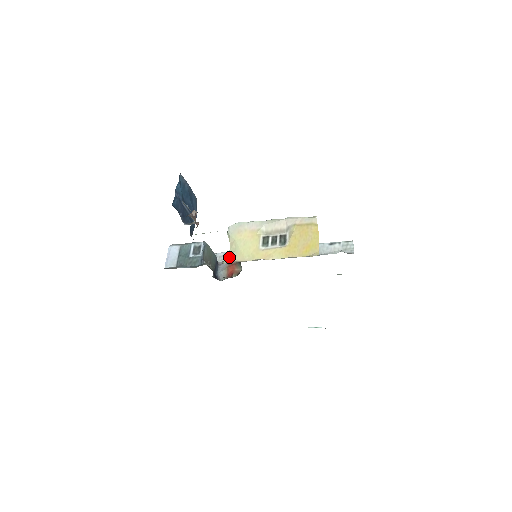
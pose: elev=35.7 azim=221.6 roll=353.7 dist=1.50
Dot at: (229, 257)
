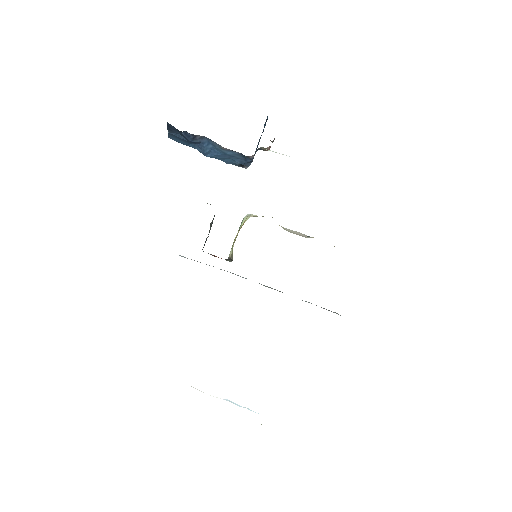
Dot at: occluded
